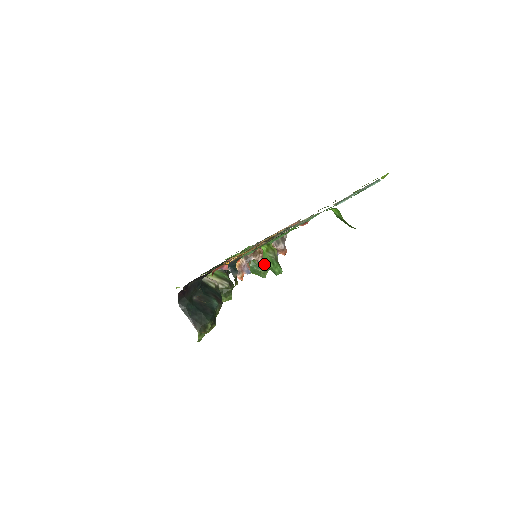
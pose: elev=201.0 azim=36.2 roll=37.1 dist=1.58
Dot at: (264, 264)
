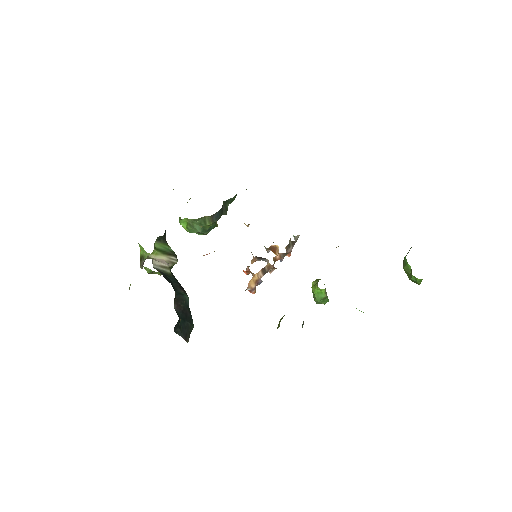
Dot at: (212, 227)
